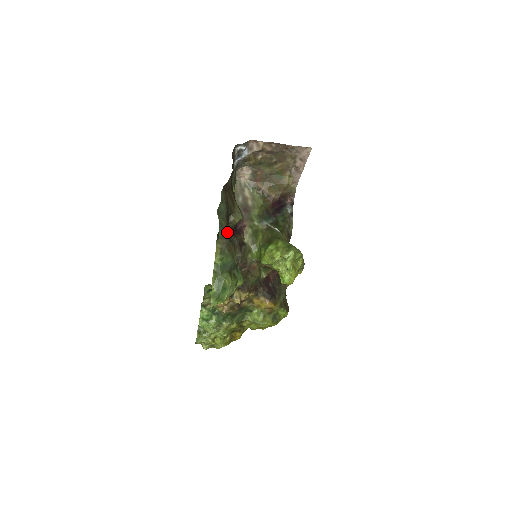
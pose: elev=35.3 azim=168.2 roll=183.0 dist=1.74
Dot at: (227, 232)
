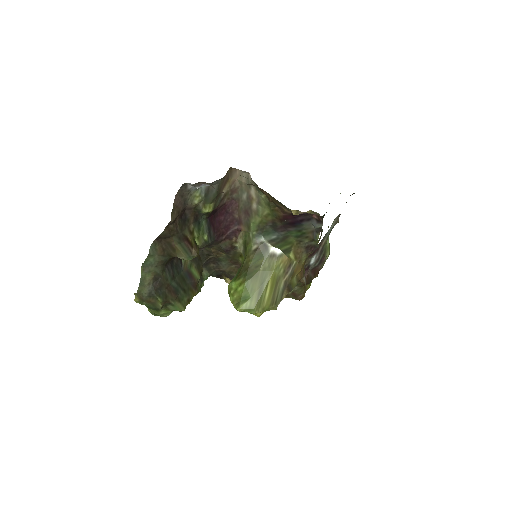
Dot at: (150, 286)
